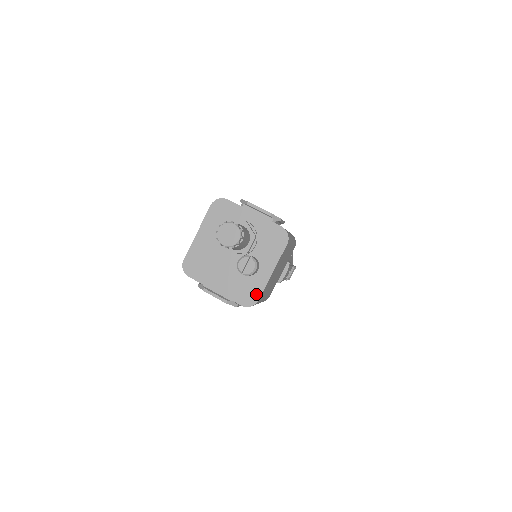
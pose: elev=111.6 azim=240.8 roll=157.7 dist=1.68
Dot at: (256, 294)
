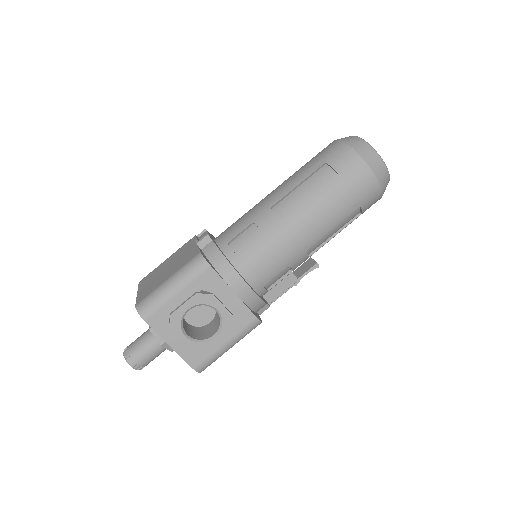
Dot at: occluded
